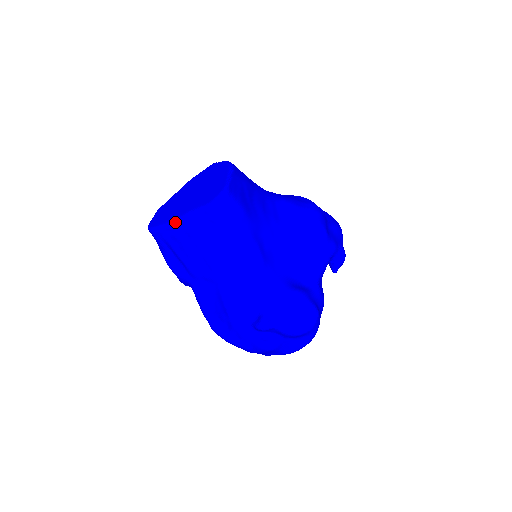
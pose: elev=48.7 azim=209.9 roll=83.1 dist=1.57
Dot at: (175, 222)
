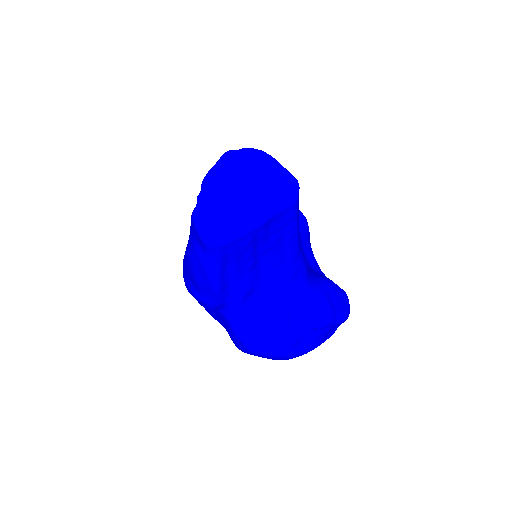
Dot at: (255, 227)
